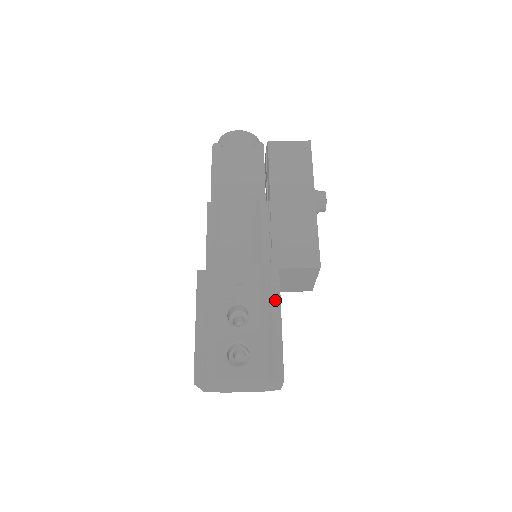
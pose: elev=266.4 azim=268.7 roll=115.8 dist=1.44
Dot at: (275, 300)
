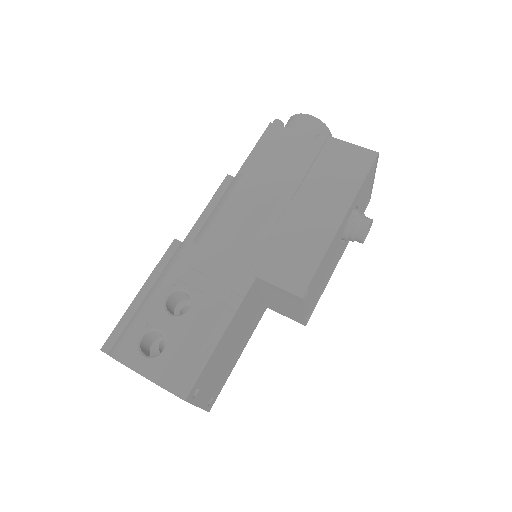
Dot at: (230, 308)
